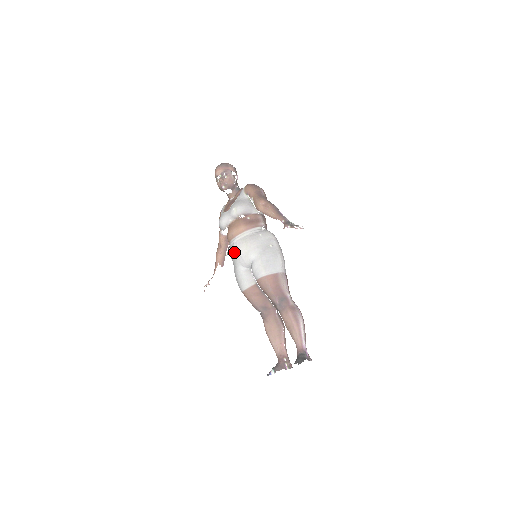
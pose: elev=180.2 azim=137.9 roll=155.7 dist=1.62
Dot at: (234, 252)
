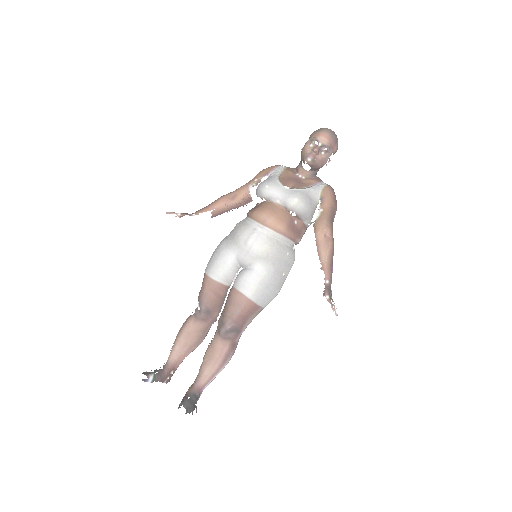
Dot at: (247, 238)
